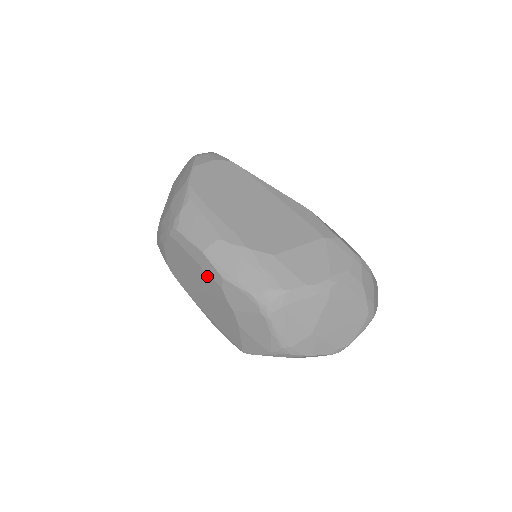
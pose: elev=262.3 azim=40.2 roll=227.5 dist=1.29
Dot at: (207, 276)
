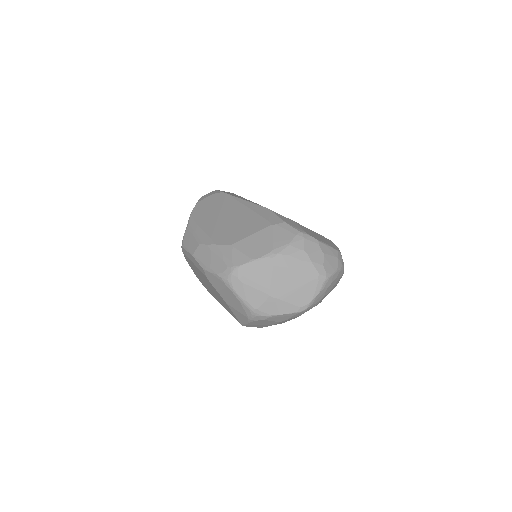
Dot at: (201, 272)
